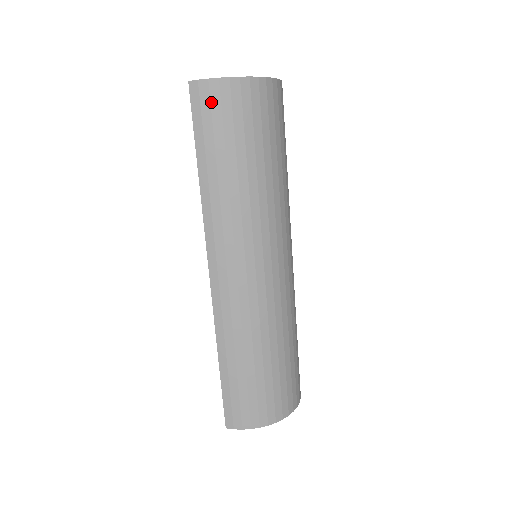
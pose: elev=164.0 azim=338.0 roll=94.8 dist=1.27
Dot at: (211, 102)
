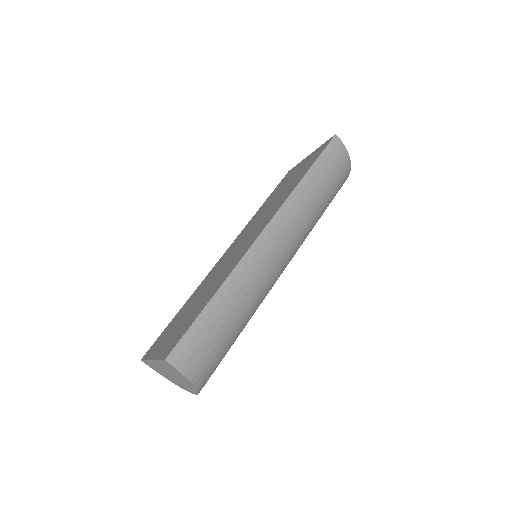
Dot at: (338, 155)
